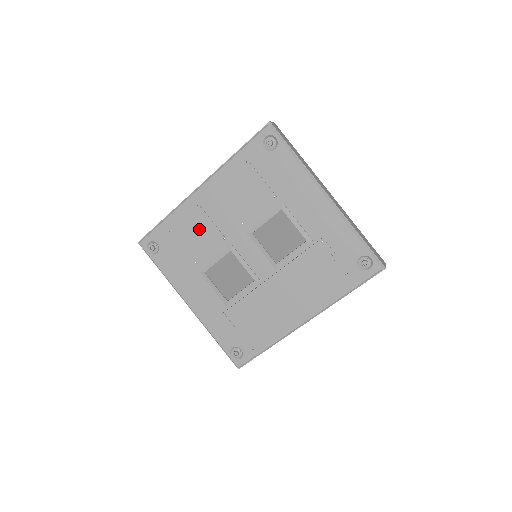
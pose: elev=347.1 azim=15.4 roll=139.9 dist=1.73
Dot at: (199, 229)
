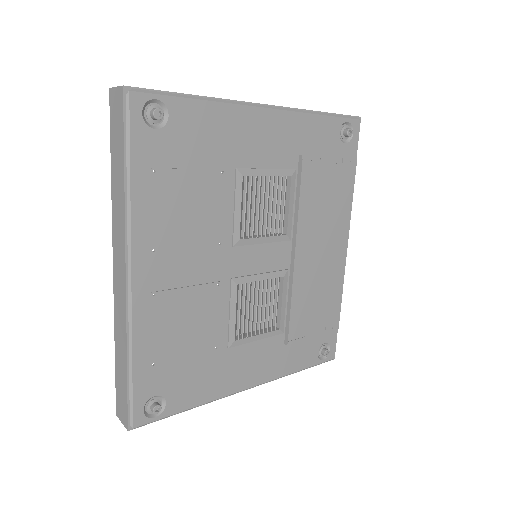
Dot at: (183, 314)
